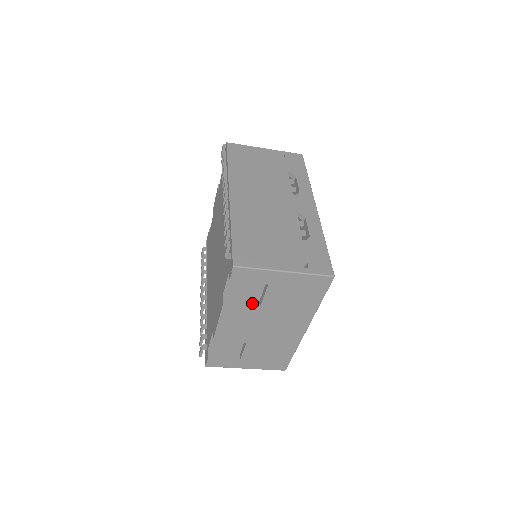
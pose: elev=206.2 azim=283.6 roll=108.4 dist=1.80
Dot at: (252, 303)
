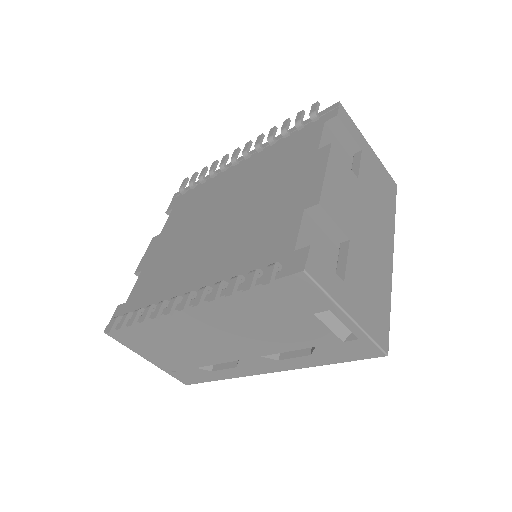
Dot at: occluded
